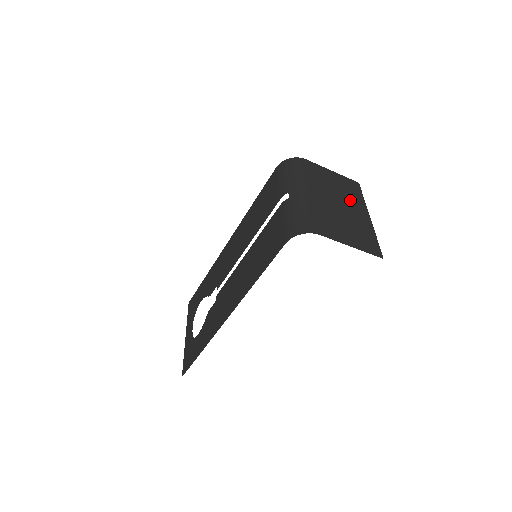
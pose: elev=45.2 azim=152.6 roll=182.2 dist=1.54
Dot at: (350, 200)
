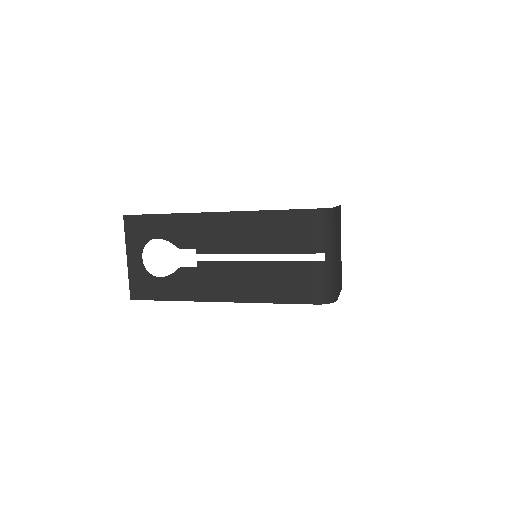
Dot at: occluded
